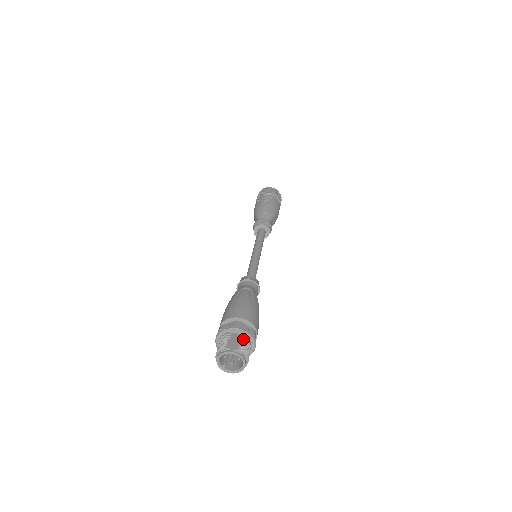
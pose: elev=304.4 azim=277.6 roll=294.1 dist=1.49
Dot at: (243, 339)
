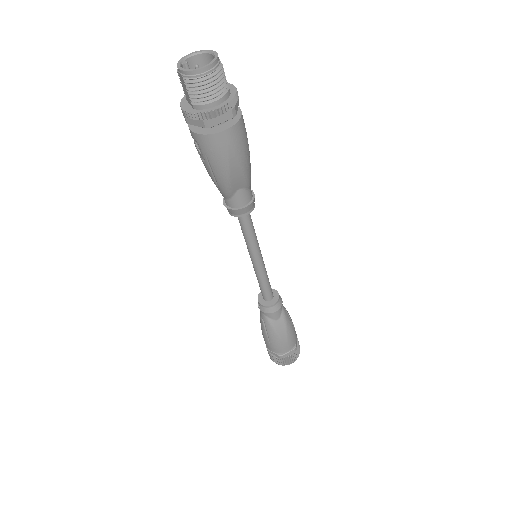
Dot at: occluded
